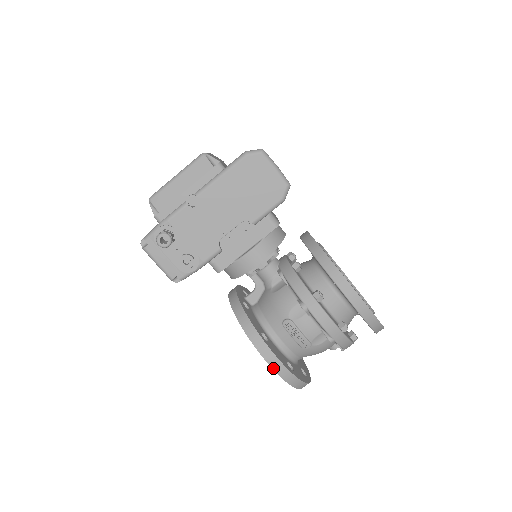
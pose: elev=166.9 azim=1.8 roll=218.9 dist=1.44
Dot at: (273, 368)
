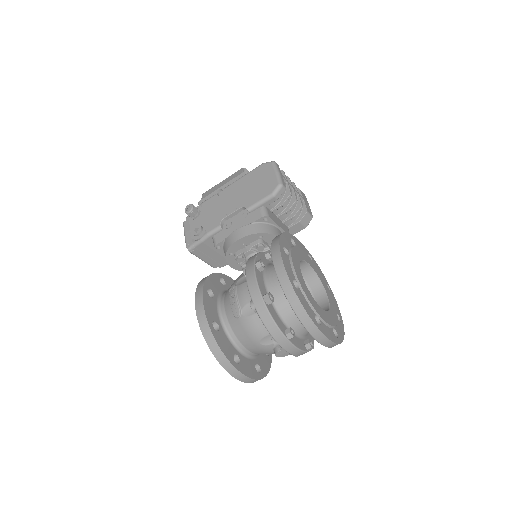
Dot at: (197, 312)
